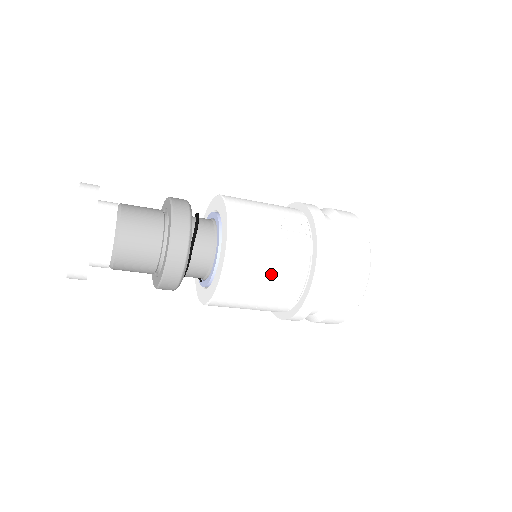
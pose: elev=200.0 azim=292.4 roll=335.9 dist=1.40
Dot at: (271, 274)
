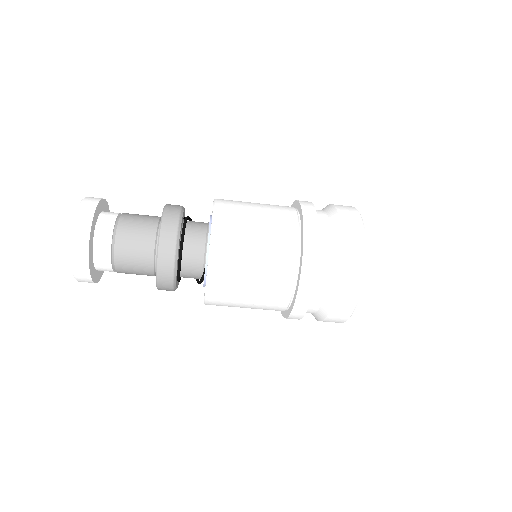
Dot at: (261, 210)
